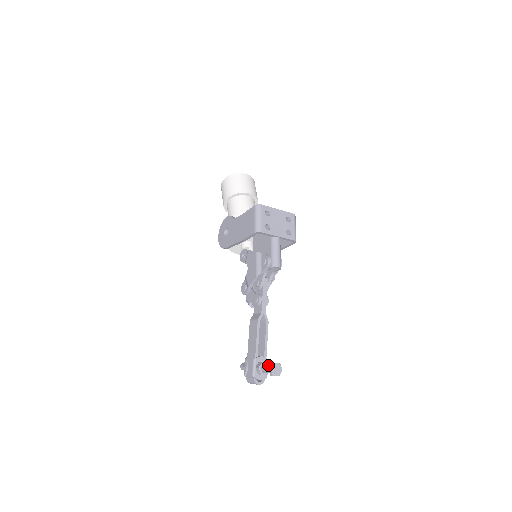
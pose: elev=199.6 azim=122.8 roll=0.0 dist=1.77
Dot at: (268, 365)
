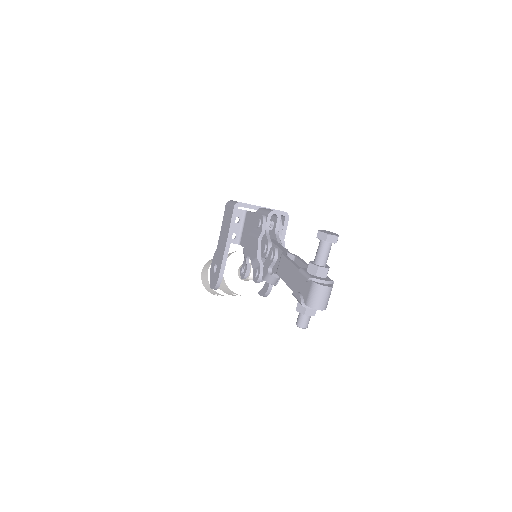
Dot at: (318, 247)
